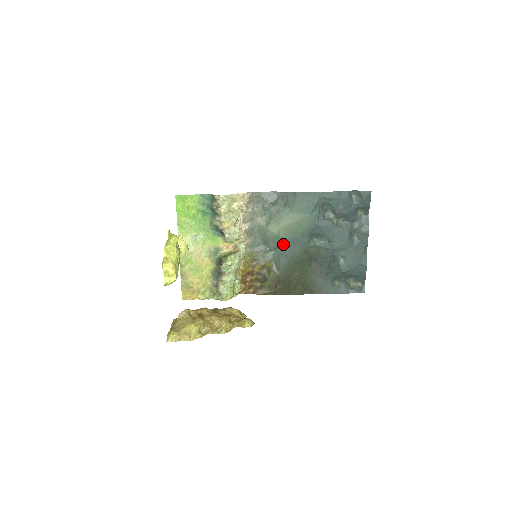
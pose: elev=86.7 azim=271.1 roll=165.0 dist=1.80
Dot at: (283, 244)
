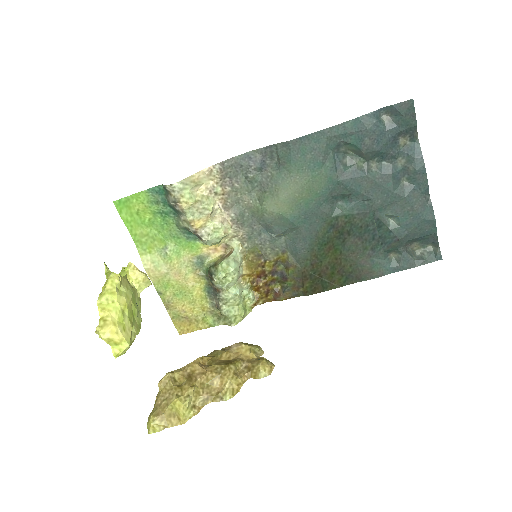
Dot at: (293, 224)
